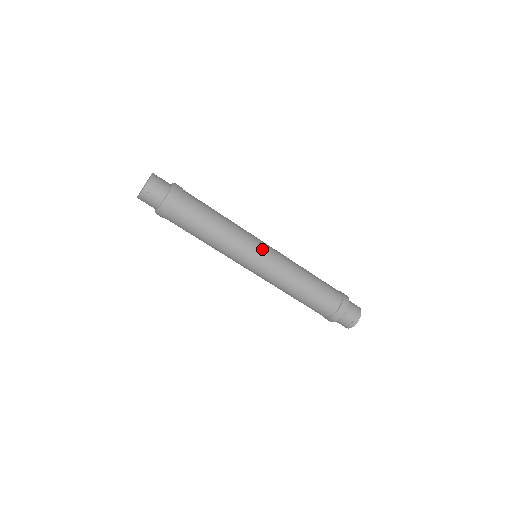
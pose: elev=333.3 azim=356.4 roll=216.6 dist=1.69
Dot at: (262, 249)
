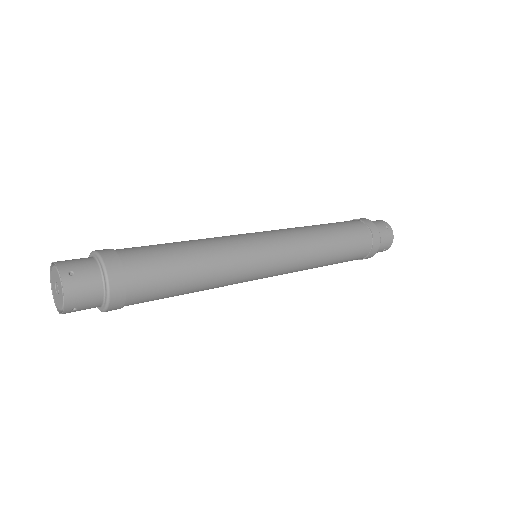
Dot at: (267, 258)
